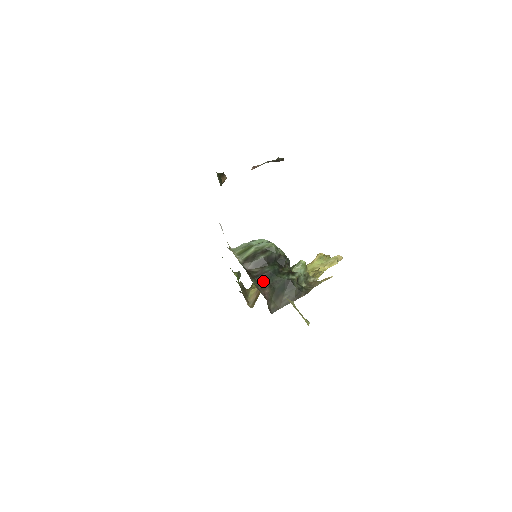
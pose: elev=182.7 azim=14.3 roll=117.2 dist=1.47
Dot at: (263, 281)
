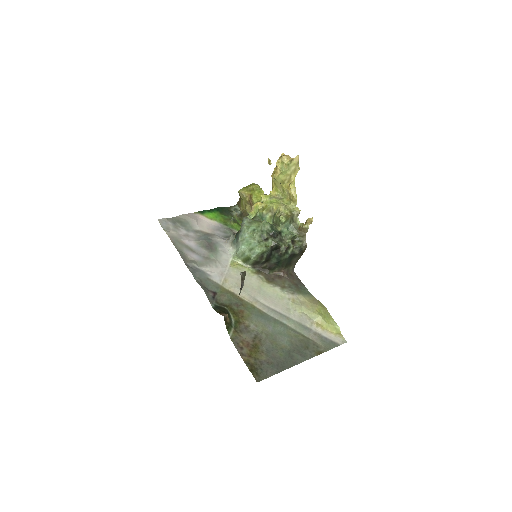
Dot at: (276, 268)
